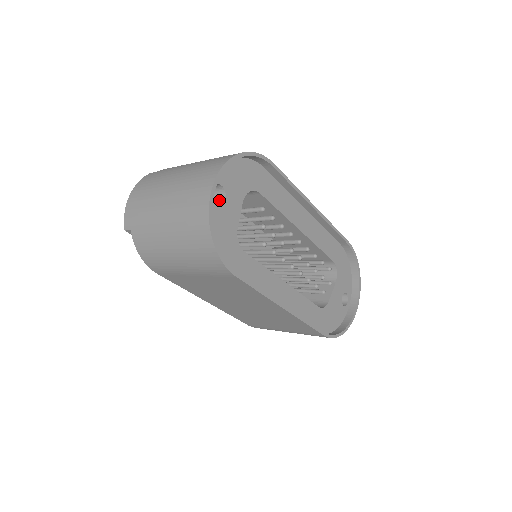
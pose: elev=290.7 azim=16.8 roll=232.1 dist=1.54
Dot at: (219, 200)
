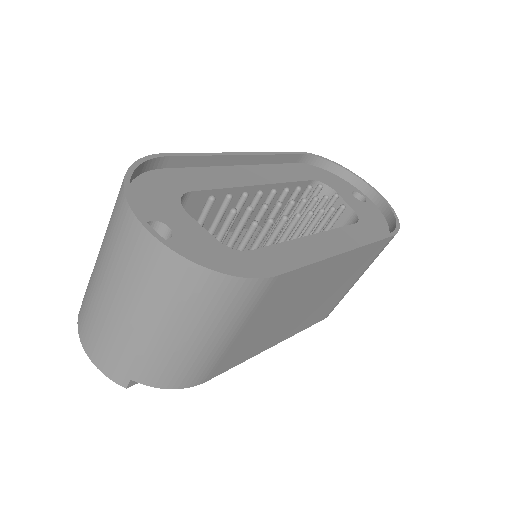
Dot at: (167, 237)
